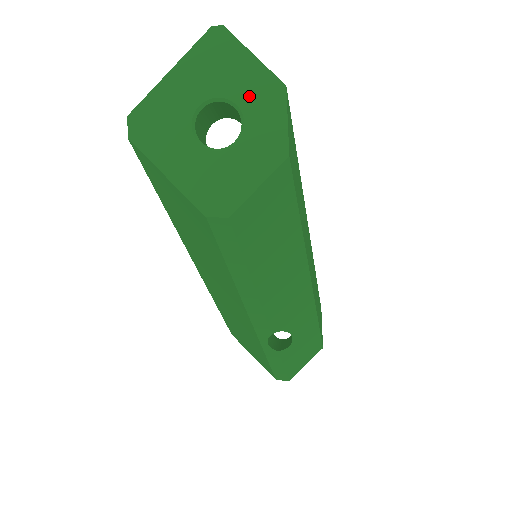
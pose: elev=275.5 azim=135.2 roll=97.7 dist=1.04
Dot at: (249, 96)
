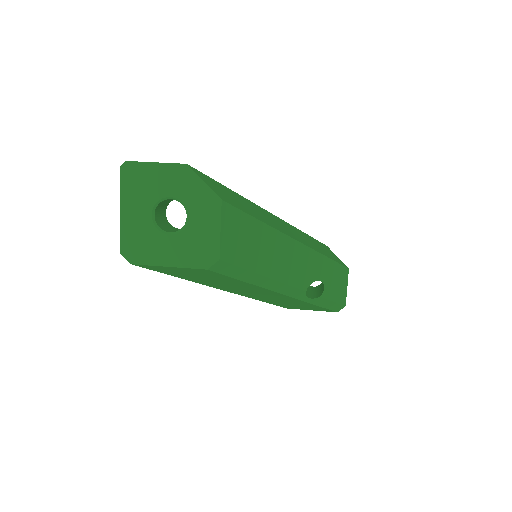
Dot at: (173, 187)
